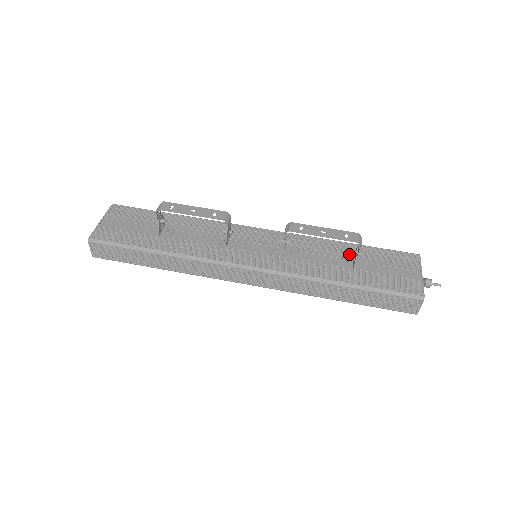
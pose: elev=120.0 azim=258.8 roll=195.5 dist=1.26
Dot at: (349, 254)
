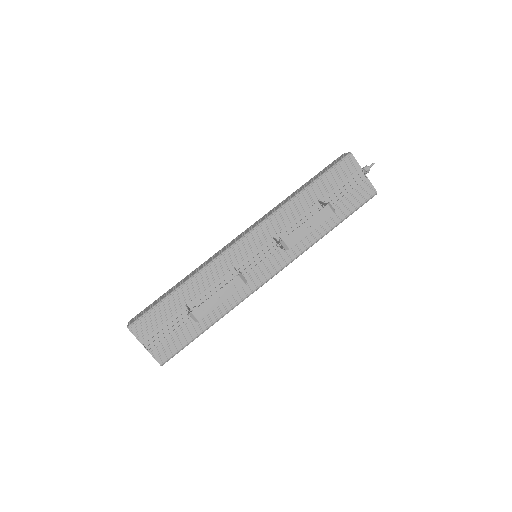
Dot at: (314, 202)
